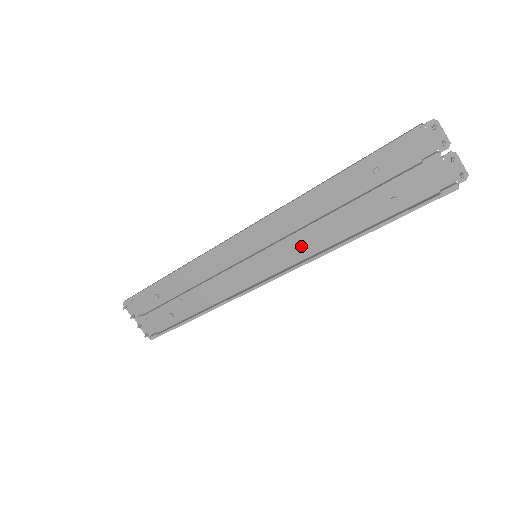
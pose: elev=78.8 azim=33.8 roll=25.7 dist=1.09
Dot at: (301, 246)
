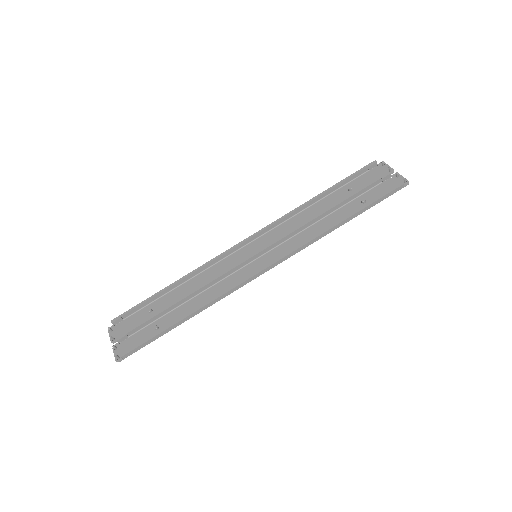
Dot at: (295, 243)
